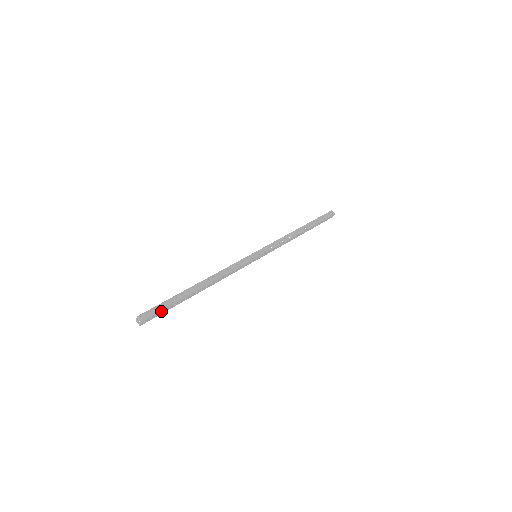
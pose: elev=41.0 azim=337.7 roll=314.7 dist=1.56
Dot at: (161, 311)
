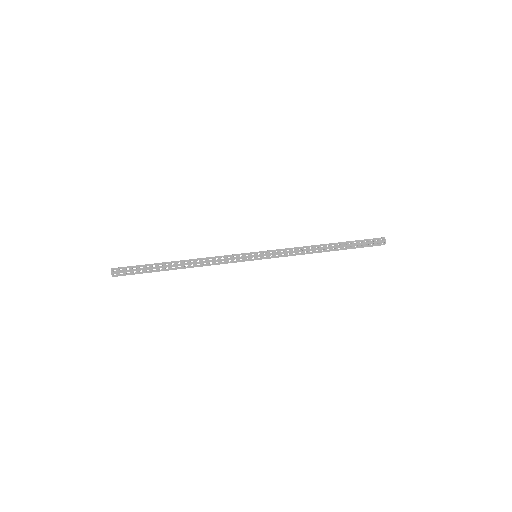
Dot at: (133, 271)
